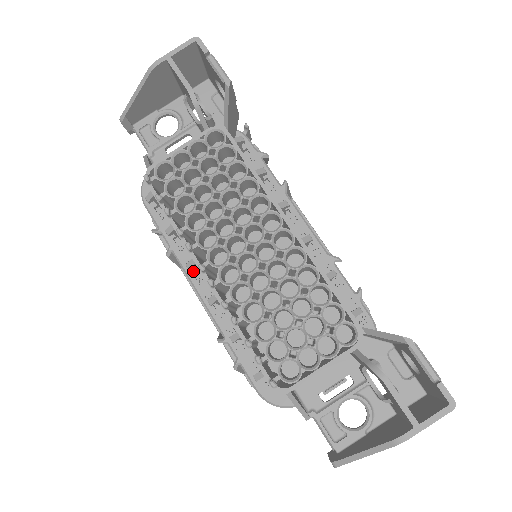
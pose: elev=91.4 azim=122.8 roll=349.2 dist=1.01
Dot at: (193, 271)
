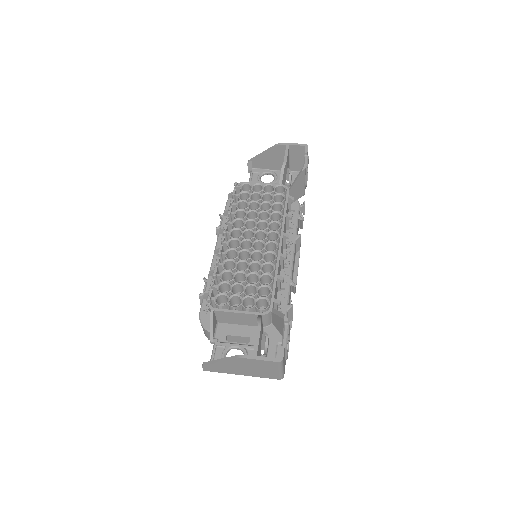
Dot at: occluded
